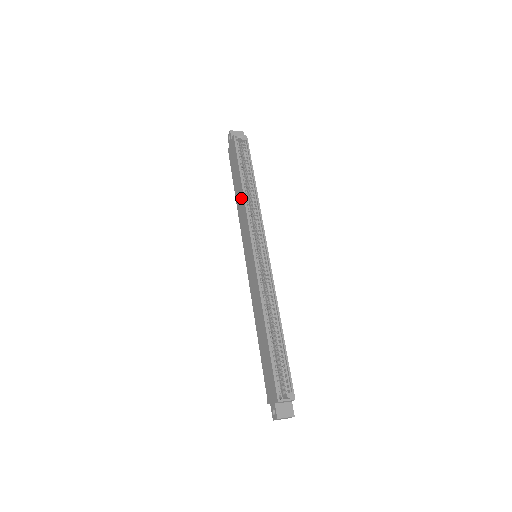
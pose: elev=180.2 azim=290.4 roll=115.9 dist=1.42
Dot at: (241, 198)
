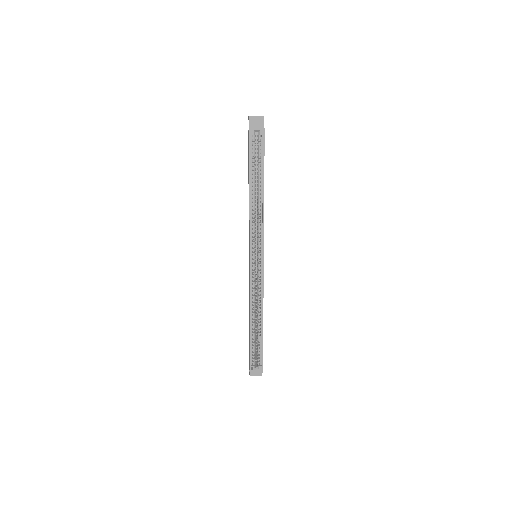
Dot at: occluded
